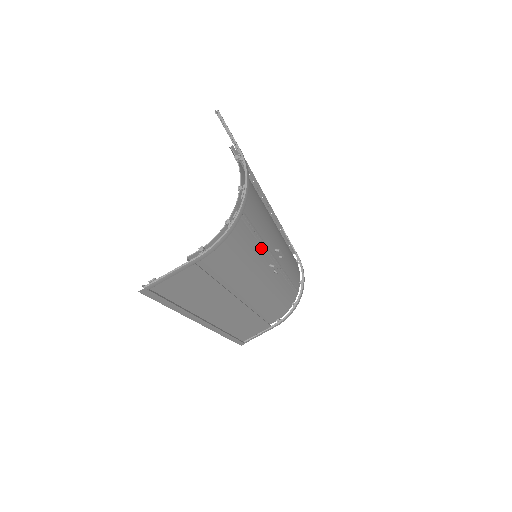
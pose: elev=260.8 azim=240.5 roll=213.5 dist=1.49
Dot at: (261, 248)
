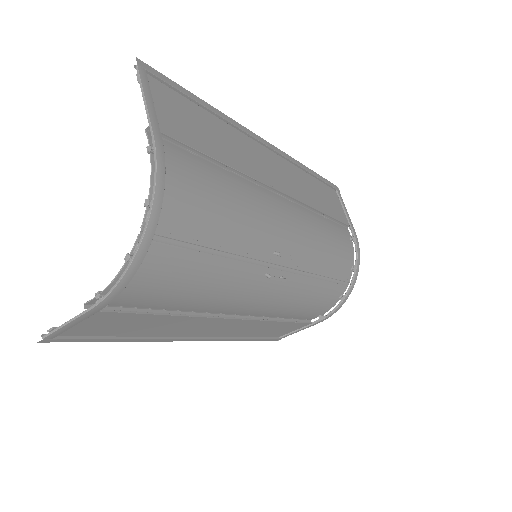
Dot at: (236, 262)
